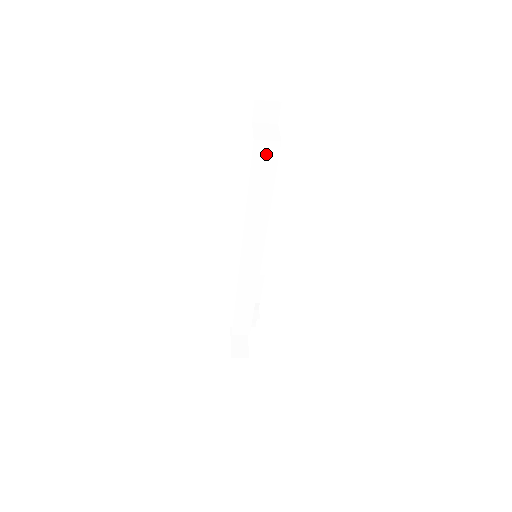
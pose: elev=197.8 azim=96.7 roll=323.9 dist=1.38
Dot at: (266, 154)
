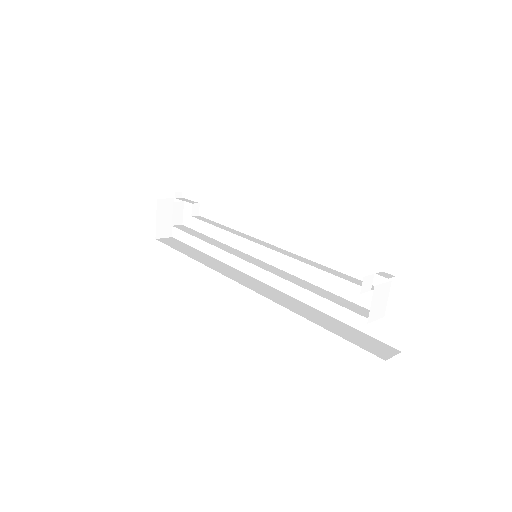
Dot at: (362, 313)
